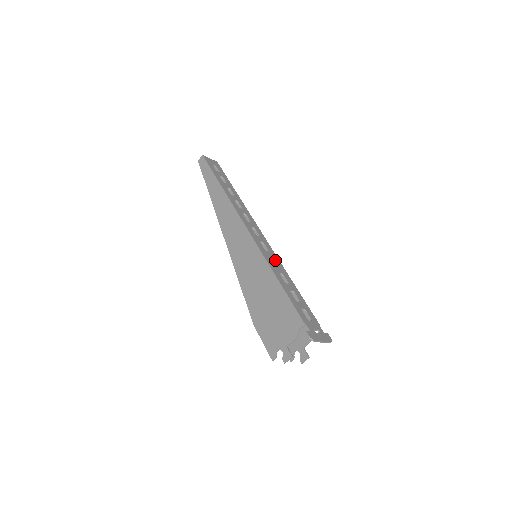
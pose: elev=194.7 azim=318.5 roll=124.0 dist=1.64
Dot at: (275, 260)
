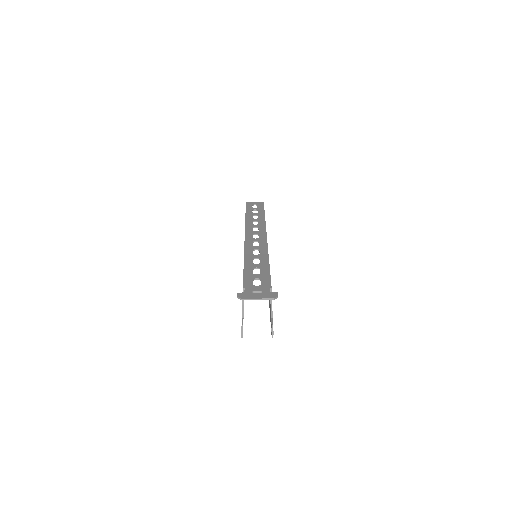
Dot at: (260, 250)
